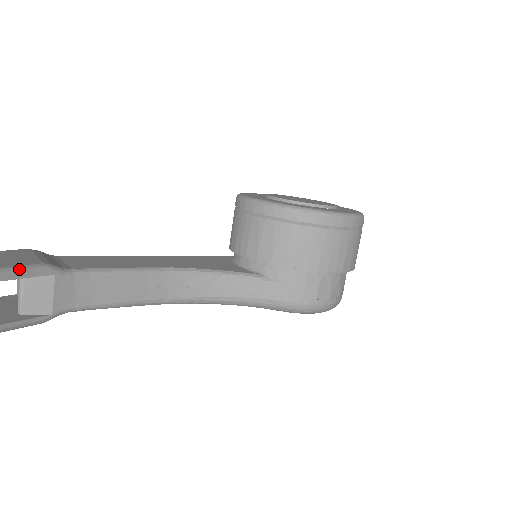
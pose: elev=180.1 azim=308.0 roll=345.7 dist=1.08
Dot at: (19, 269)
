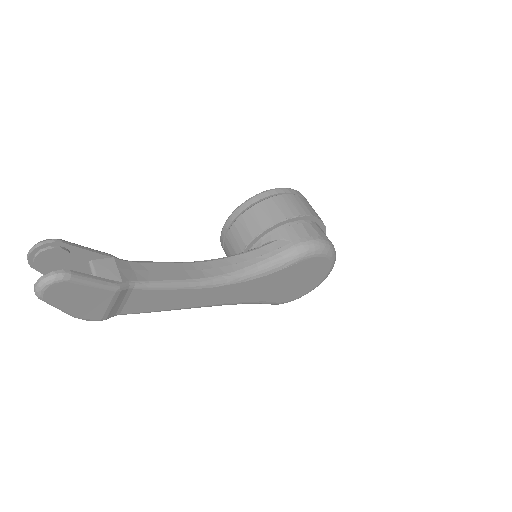
Dot at: (88, 248)
